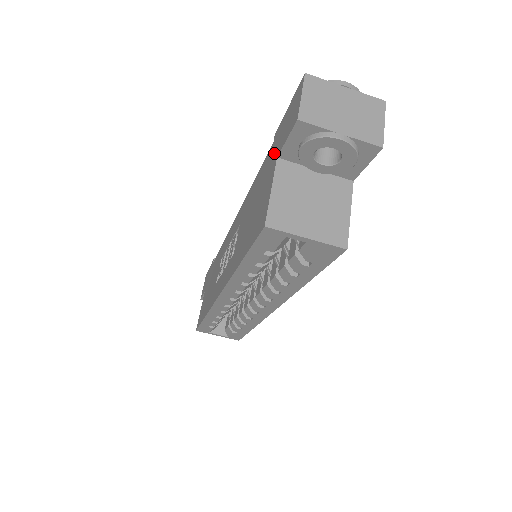
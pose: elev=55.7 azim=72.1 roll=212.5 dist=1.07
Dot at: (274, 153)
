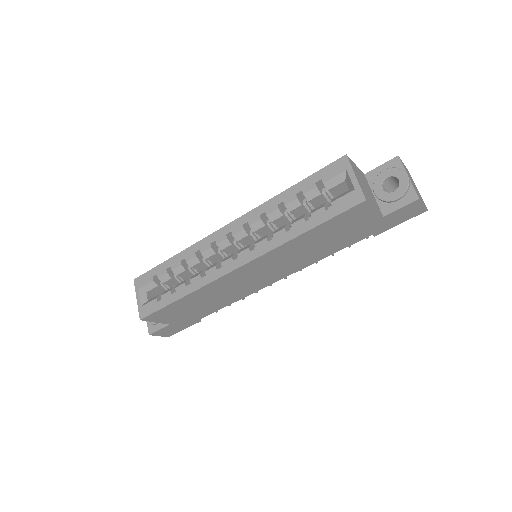
Dot at: occluded
